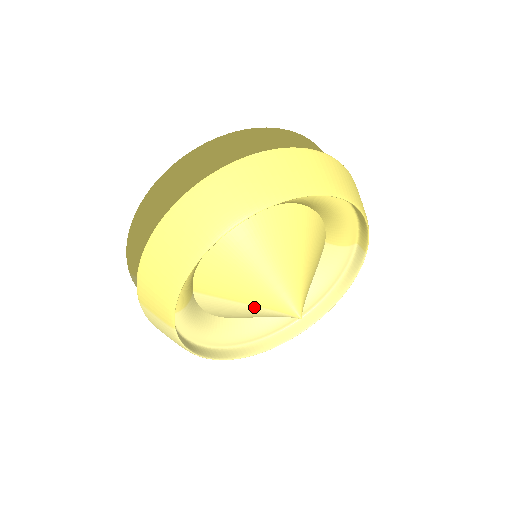
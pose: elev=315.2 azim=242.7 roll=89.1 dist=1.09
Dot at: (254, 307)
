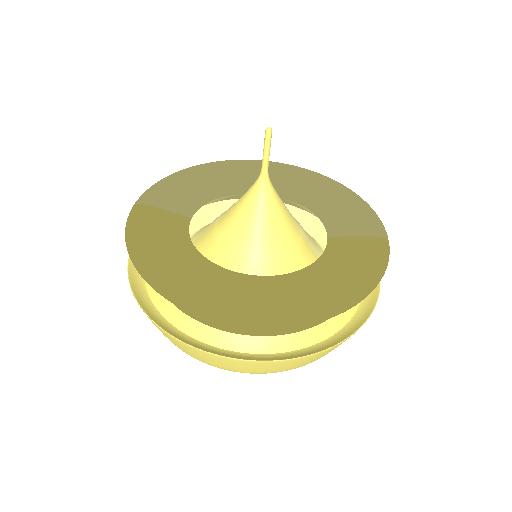
Dot at: occluded
